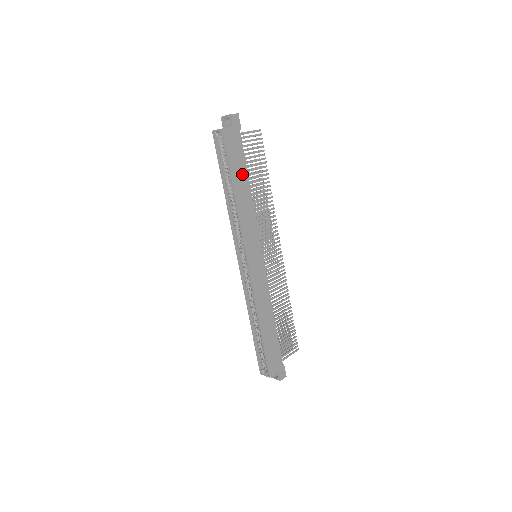
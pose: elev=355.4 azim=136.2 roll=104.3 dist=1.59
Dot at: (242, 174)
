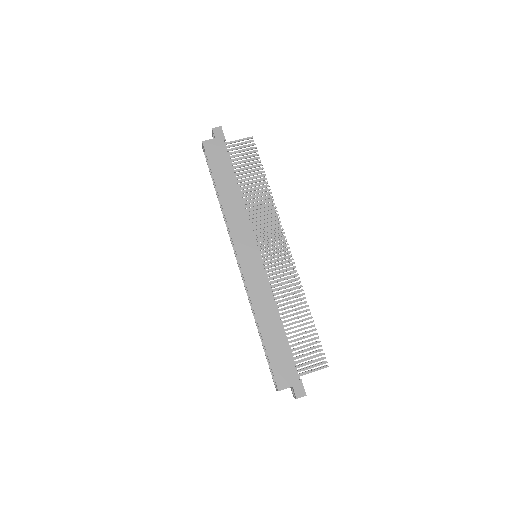
Dot at: (228, 177)
